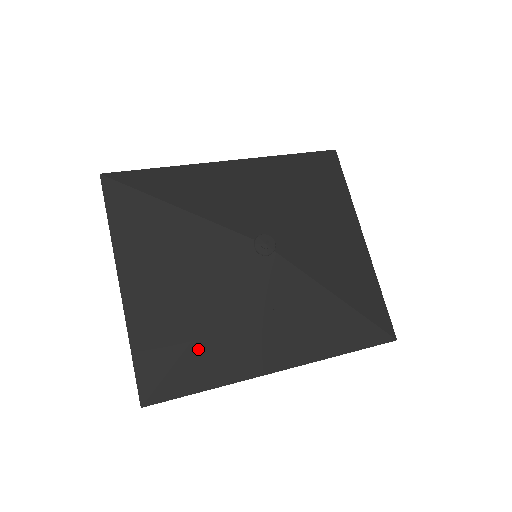
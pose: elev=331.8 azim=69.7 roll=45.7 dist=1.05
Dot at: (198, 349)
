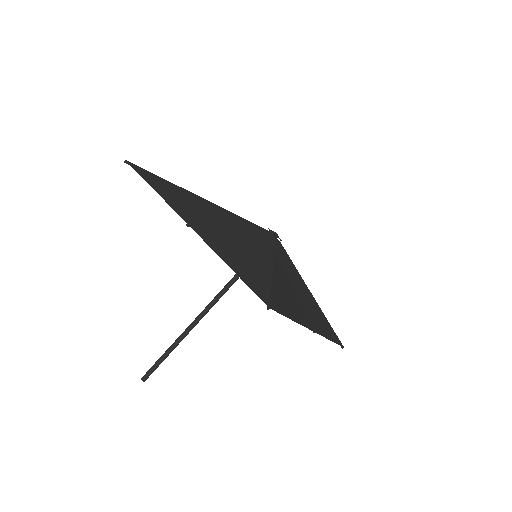
Dot at: (277, 281)
